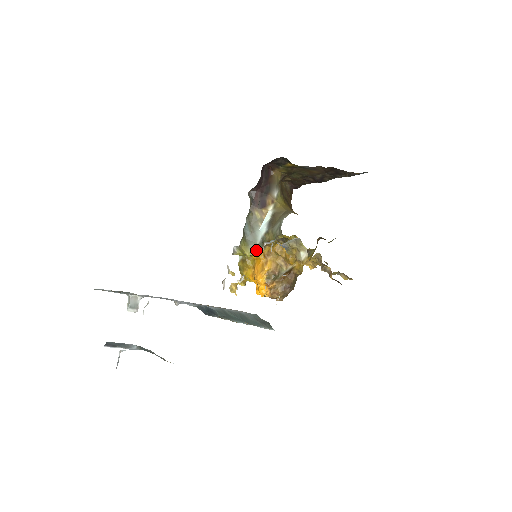
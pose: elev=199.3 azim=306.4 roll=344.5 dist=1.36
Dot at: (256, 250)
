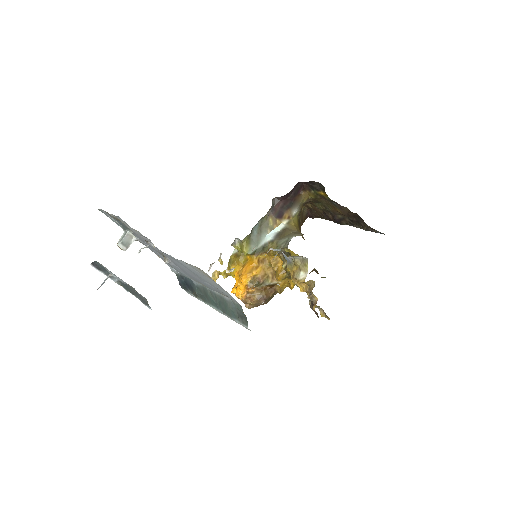
Dot at: (254, 252)
